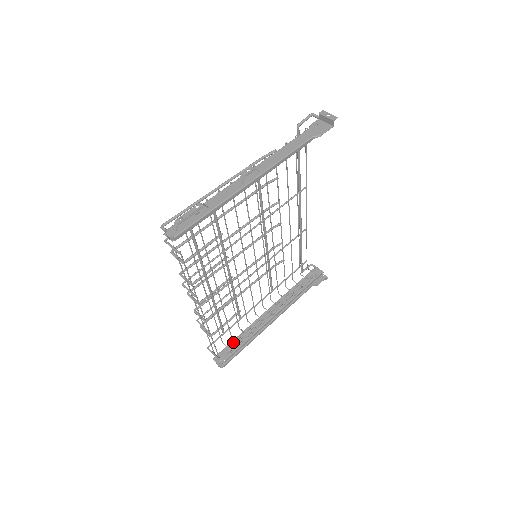
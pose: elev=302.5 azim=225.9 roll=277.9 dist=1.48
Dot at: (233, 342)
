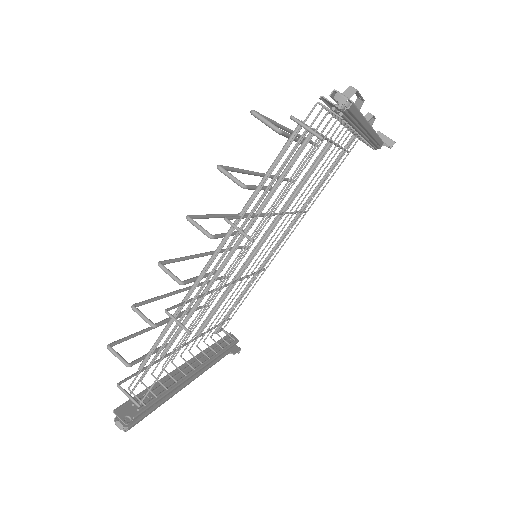
Dot at: (144, 393)
